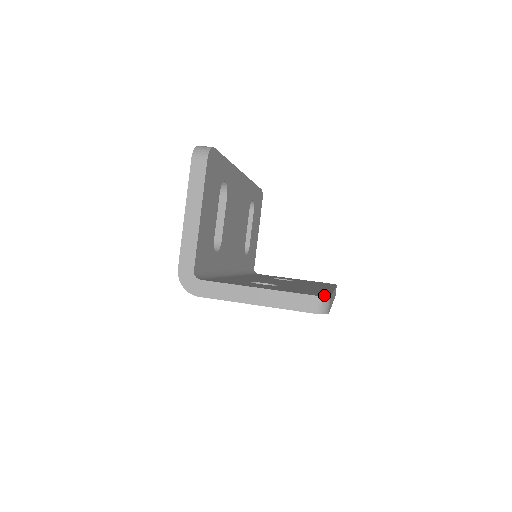
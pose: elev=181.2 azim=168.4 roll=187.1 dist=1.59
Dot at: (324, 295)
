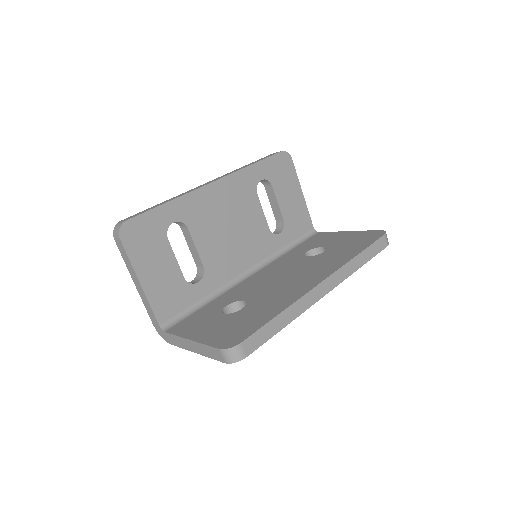
Dot at: (237, 341)
